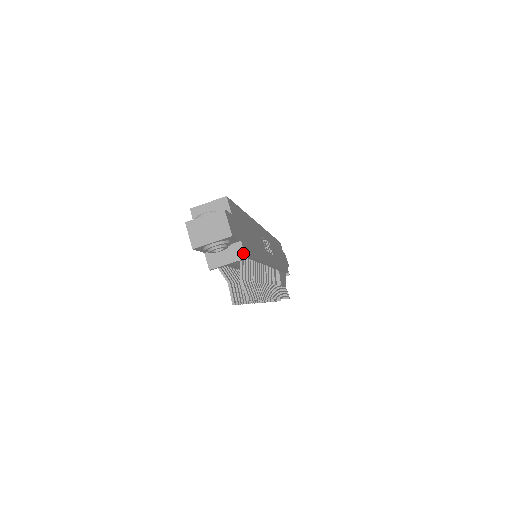
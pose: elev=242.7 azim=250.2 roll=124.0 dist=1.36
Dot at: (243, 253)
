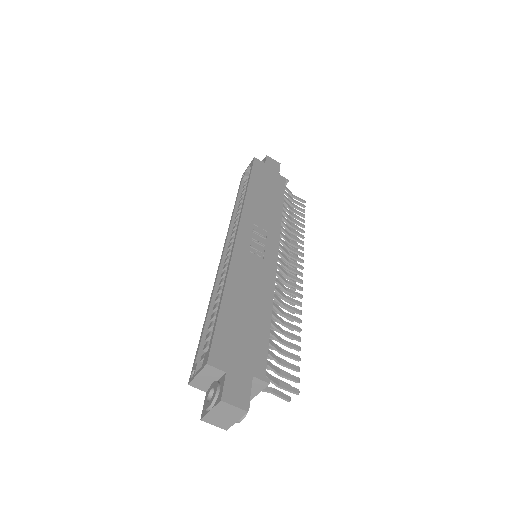
Dot at: (263, 382)
